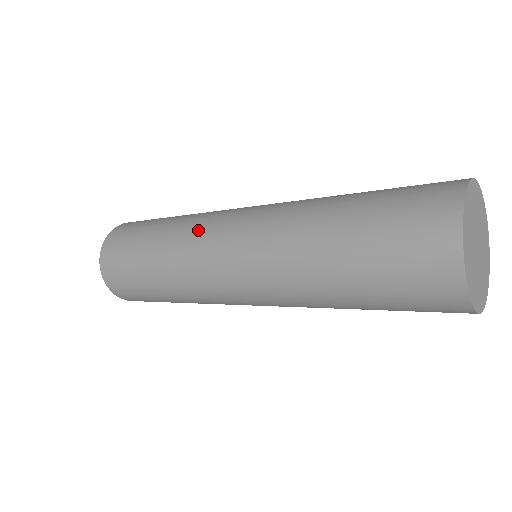
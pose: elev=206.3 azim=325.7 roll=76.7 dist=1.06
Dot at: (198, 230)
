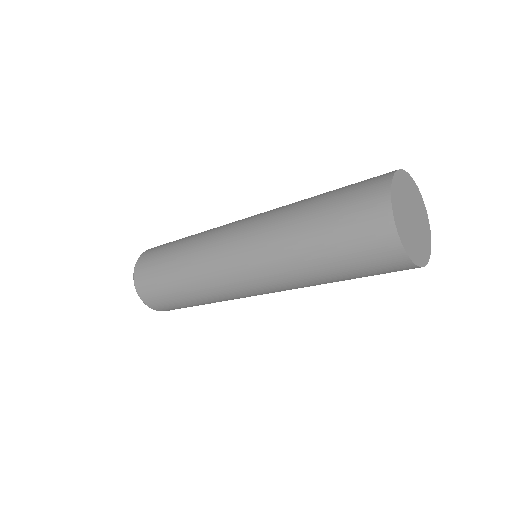
Dot at: (209, 272)
